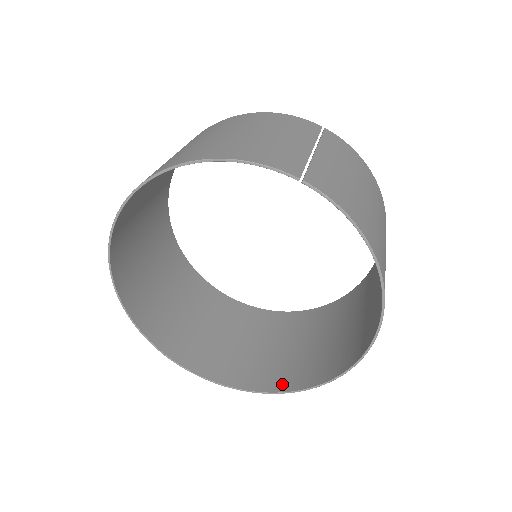
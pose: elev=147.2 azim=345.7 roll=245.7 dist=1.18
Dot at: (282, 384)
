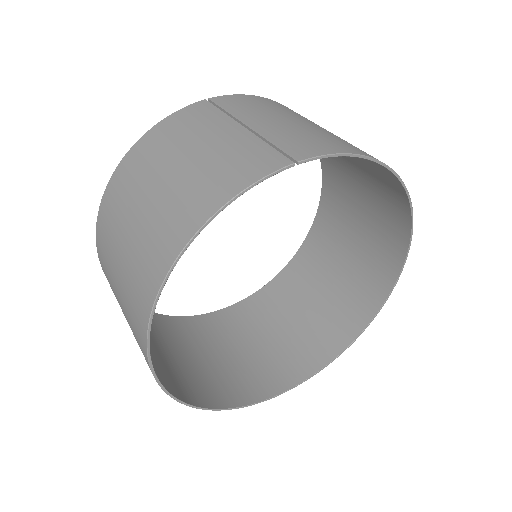
Dot at: (359, 320)
